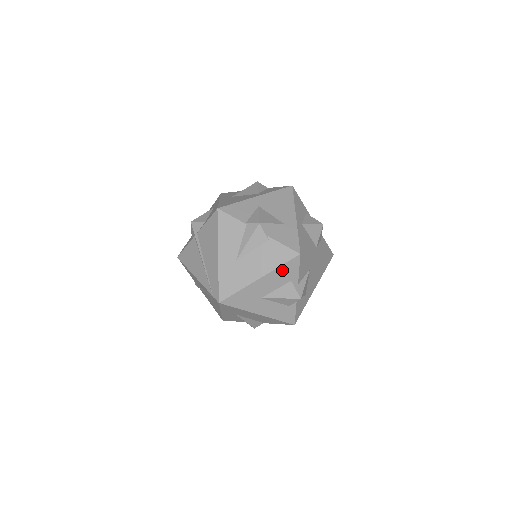
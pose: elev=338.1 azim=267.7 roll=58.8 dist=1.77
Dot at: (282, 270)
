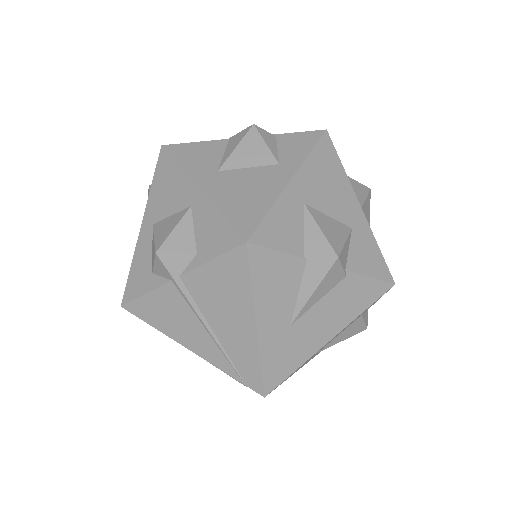
Dot at: occluded
